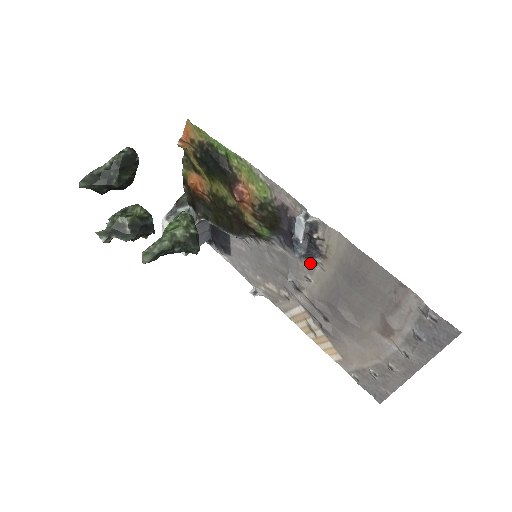
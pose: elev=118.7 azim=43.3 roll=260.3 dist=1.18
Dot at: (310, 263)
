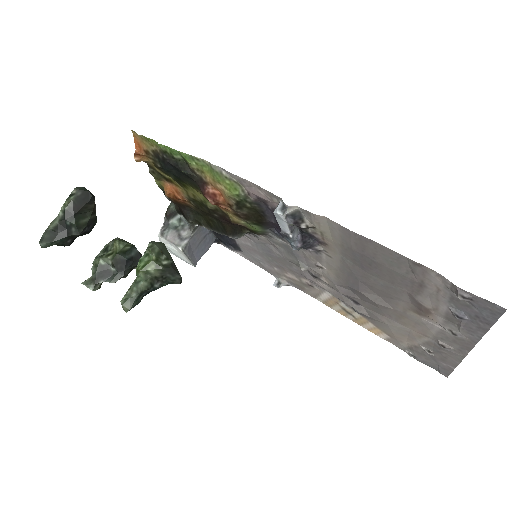
Dot at: (314, 251)
